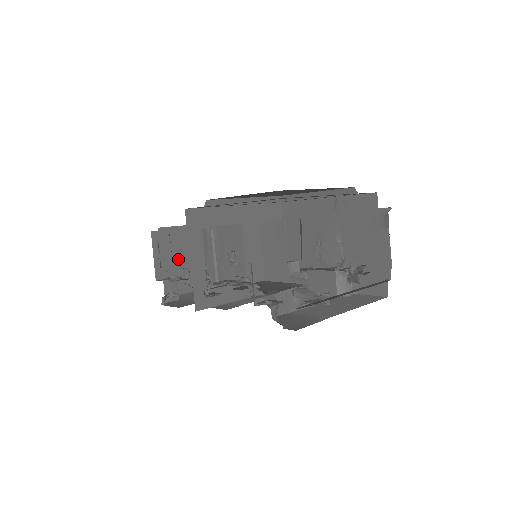
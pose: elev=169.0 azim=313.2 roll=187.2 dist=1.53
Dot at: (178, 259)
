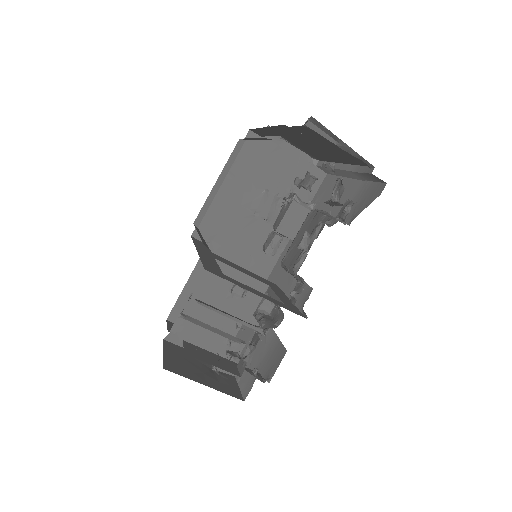
Dot at: (200, 373)
